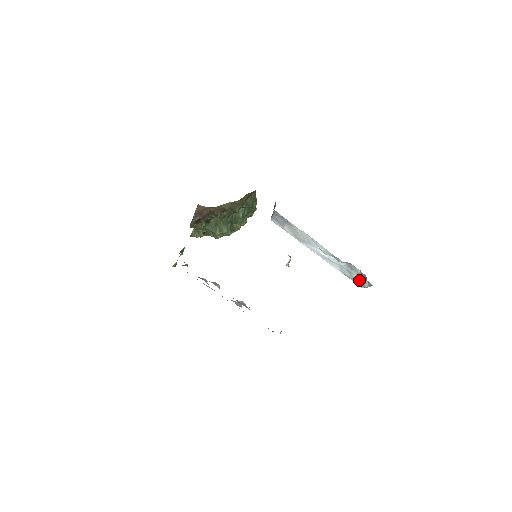
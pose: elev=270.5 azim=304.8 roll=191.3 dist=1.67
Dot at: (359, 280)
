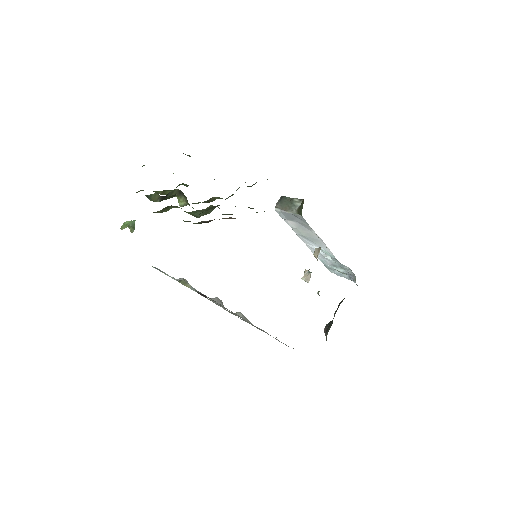
Dot at: (336, 270)
